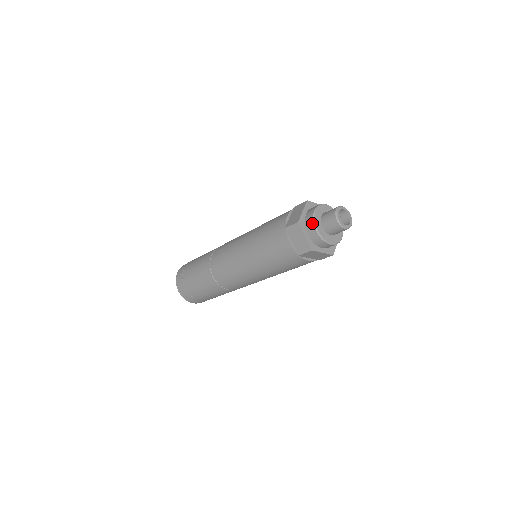
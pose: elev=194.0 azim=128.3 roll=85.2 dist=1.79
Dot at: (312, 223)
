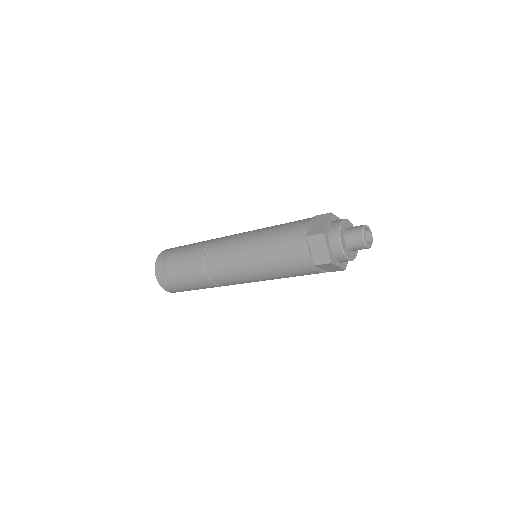
Dot at: (337, 236)
